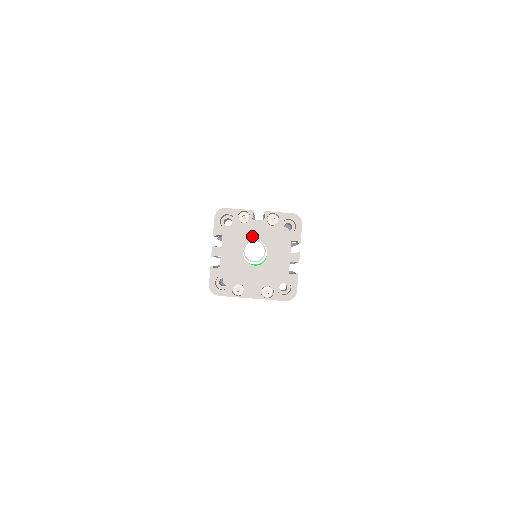
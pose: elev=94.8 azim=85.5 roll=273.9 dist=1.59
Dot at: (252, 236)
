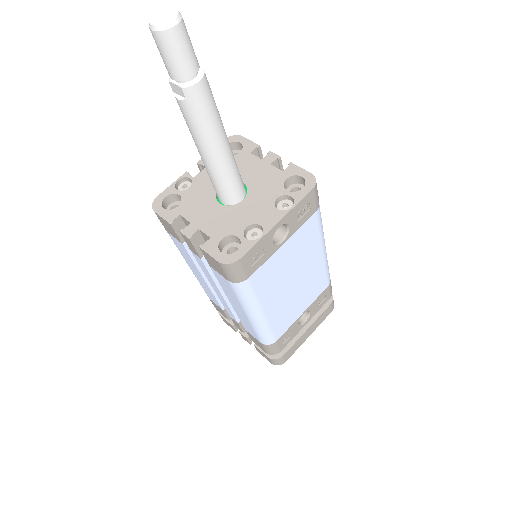
Dot at: (209, 186)
